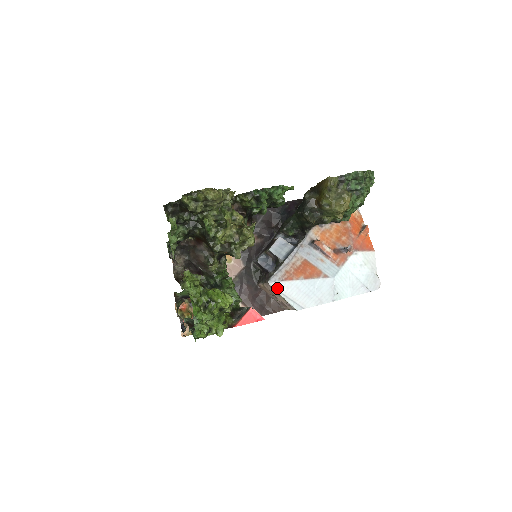
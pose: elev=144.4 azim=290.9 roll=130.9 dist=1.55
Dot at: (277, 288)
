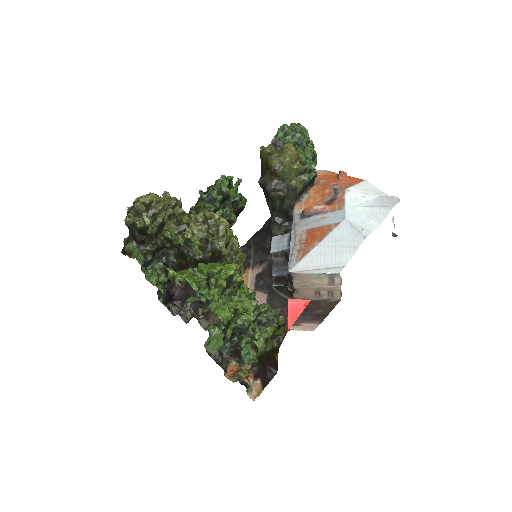
Dot at: (302, 269)
